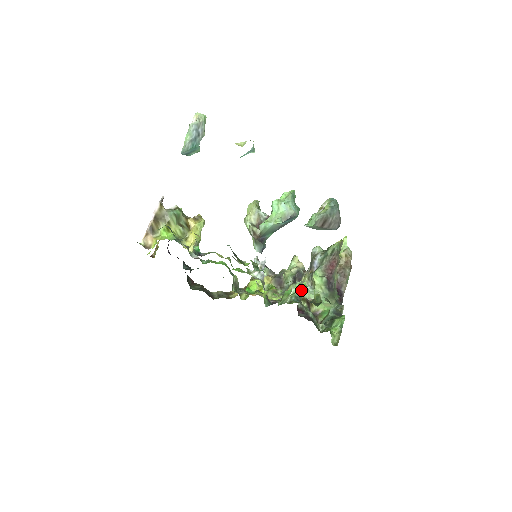
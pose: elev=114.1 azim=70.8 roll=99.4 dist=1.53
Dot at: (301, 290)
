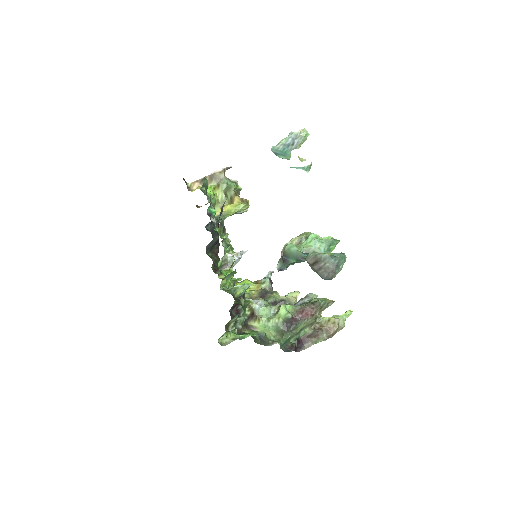
Dot at: (233, 280)
